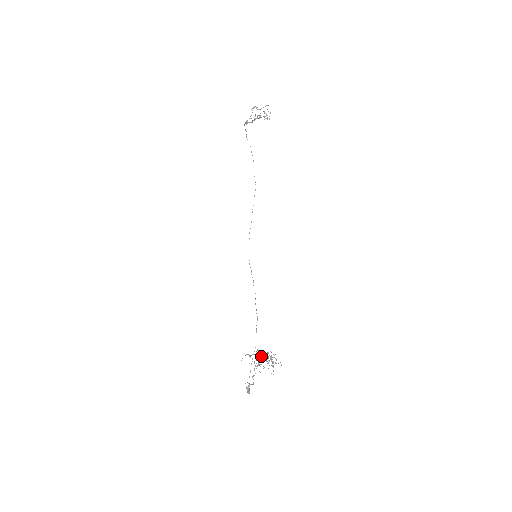
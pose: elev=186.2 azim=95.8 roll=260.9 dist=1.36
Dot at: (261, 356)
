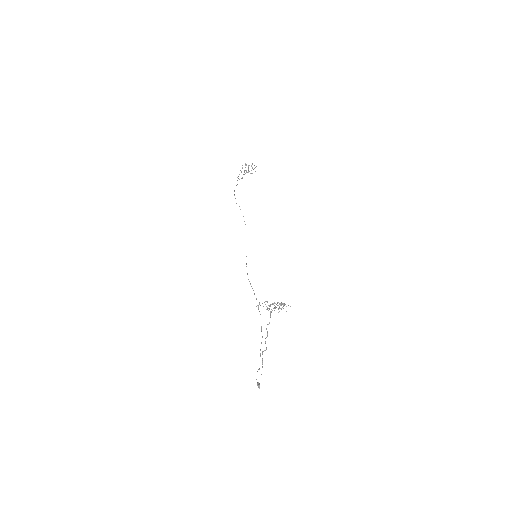
Dot at: (272, 304)
